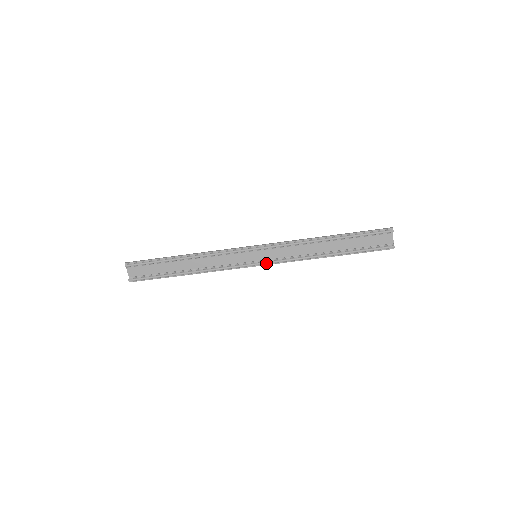
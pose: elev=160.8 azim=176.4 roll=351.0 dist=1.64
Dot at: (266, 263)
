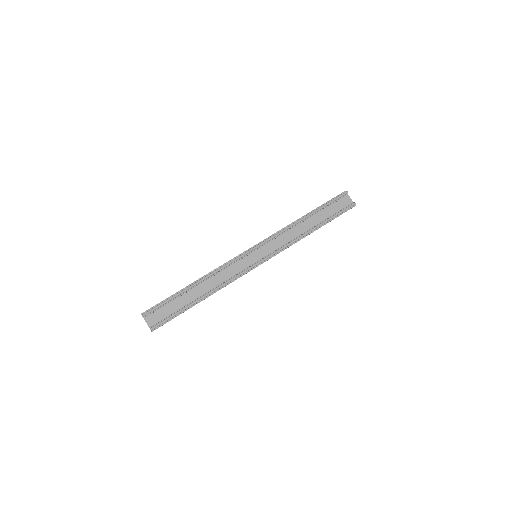
Dot at: (267, 257)
